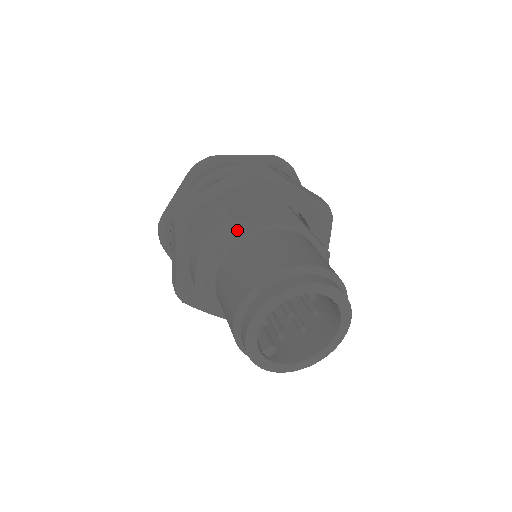
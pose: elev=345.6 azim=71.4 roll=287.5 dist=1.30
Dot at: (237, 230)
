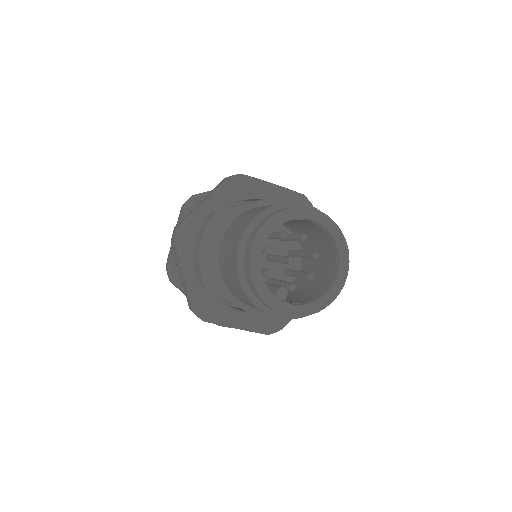
Dot at: (223, 217)
